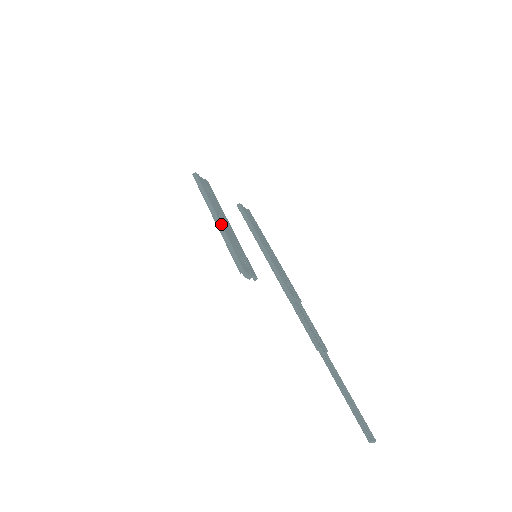
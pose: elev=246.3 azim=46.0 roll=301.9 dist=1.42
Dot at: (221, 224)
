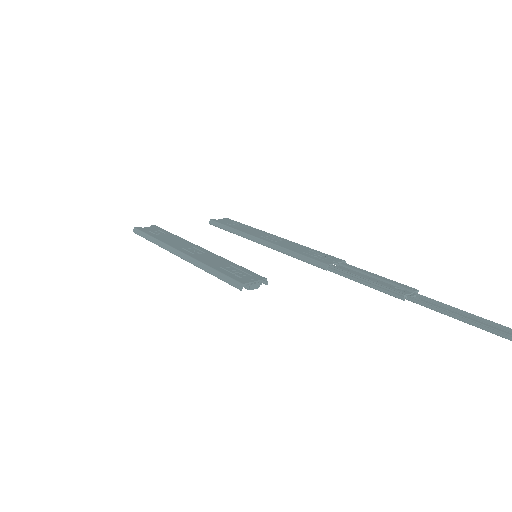
Dot at: (187, 255)
